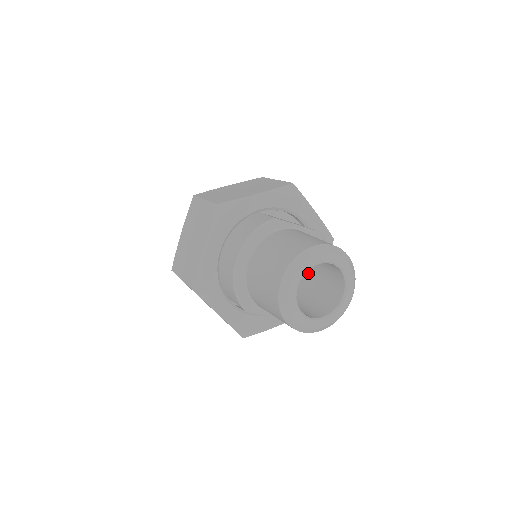
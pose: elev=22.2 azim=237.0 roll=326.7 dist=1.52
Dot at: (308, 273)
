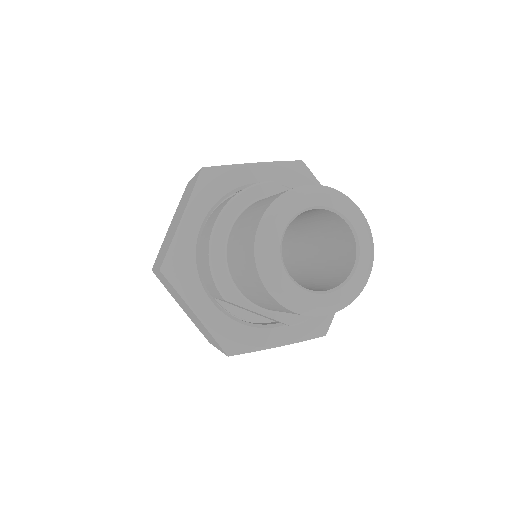
Dot at: (315, 260)
